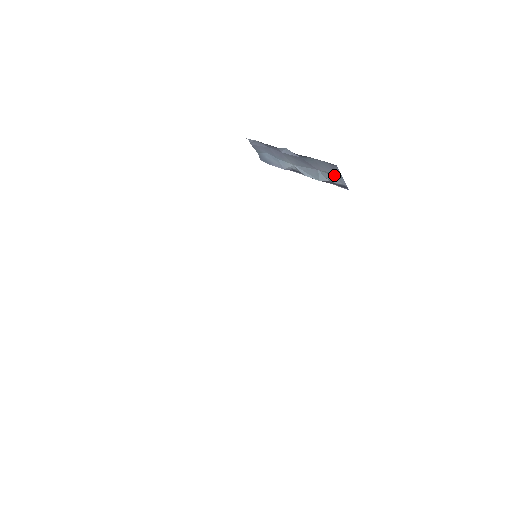
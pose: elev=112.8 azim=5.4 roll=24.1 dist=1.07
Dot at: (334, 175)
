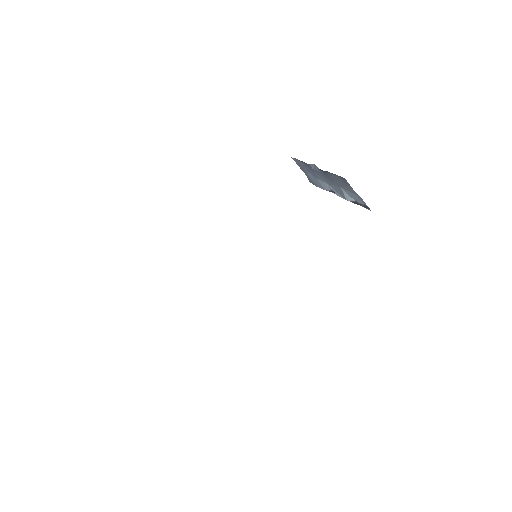
Dot at: (353, 192)
